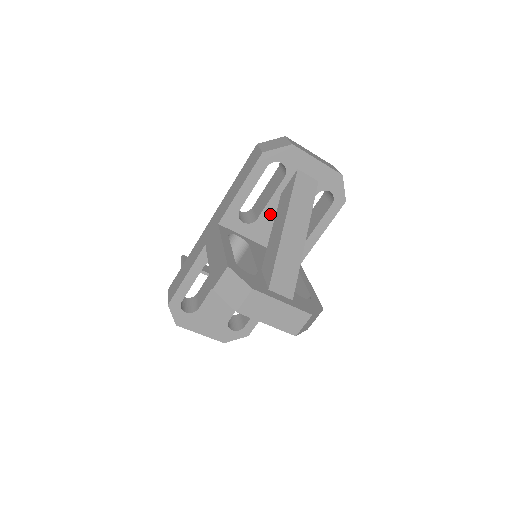
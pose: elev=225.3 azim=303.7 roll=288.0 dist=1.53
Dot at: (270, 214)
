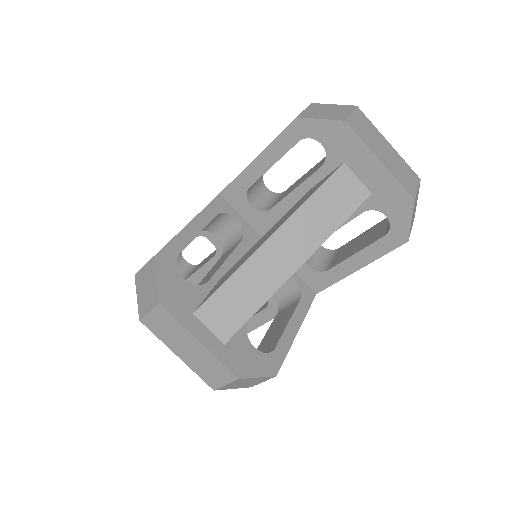
Dot at: occluded
